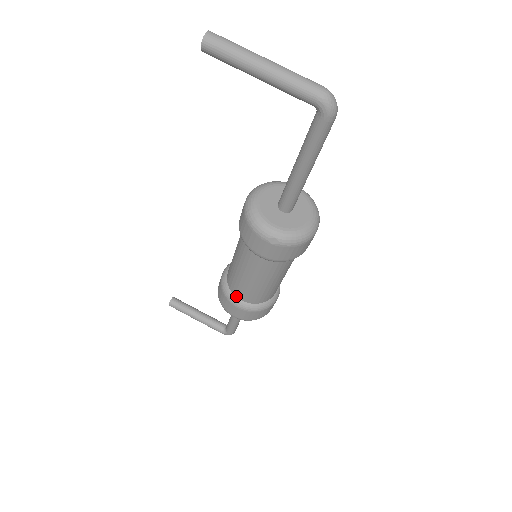
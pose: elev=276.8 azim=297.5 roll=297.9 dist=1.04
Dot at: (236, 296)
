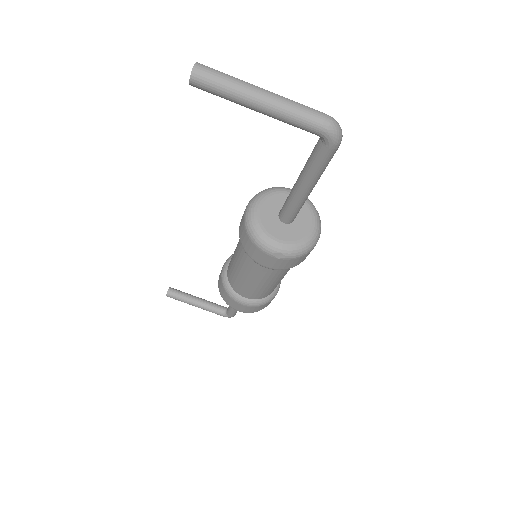
Dot at: (239, 294)
